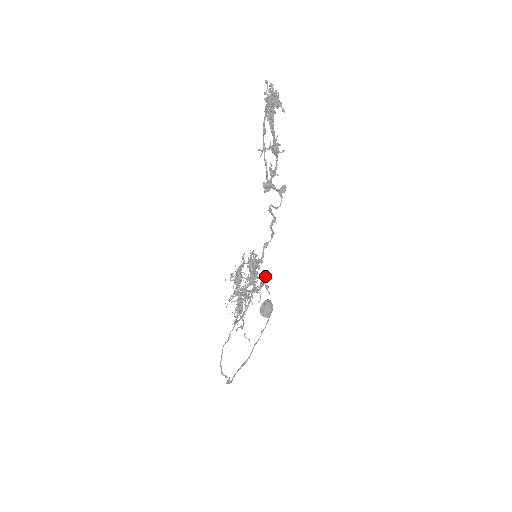
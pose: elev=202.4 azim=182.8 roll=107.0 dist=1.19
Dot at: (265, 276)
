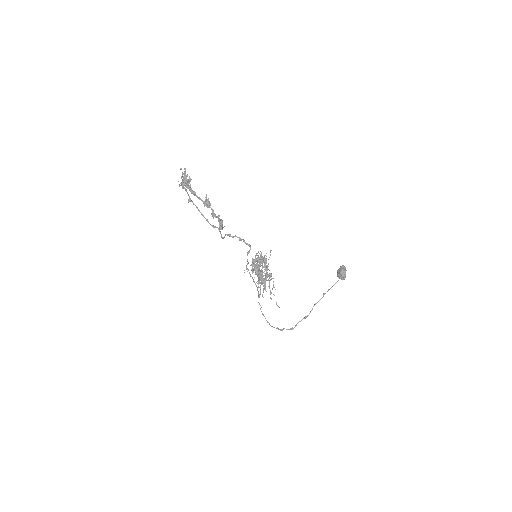
Dot at: (258, 271)
